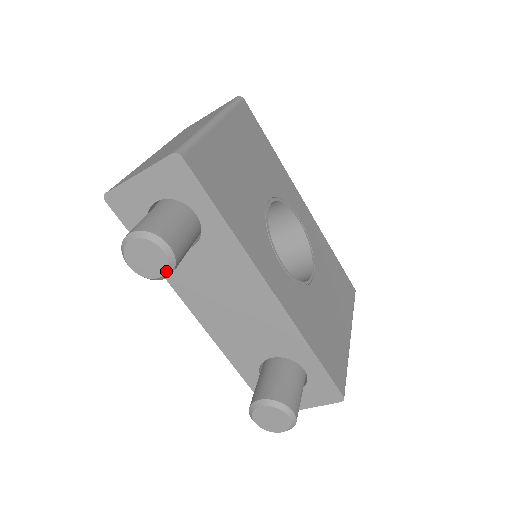
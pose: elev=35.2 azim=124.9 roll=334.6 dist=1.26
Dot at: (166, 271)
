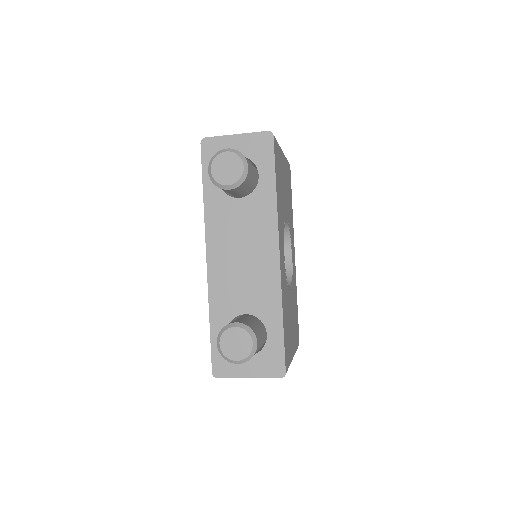
Dot at: (236, 182)
